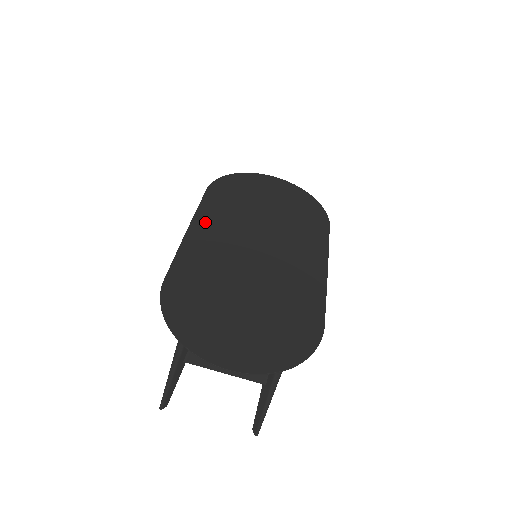
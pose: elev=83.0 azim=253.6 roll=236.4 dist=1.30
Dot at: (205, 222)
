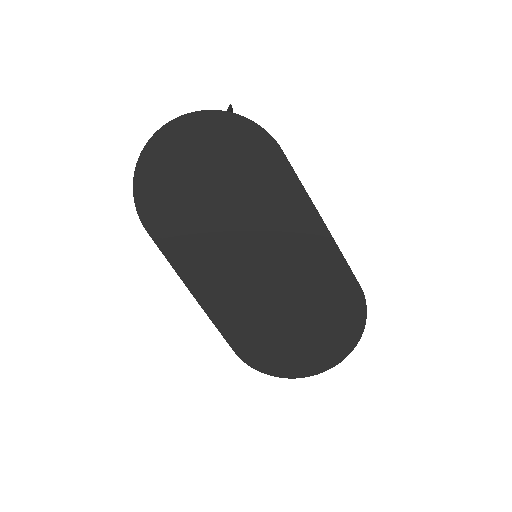
Dot at: (194, 275)
